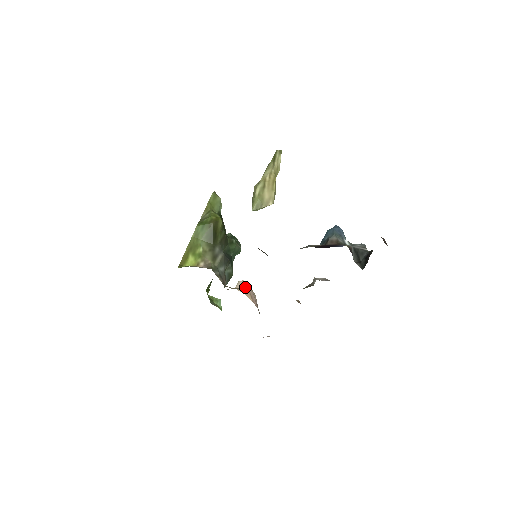
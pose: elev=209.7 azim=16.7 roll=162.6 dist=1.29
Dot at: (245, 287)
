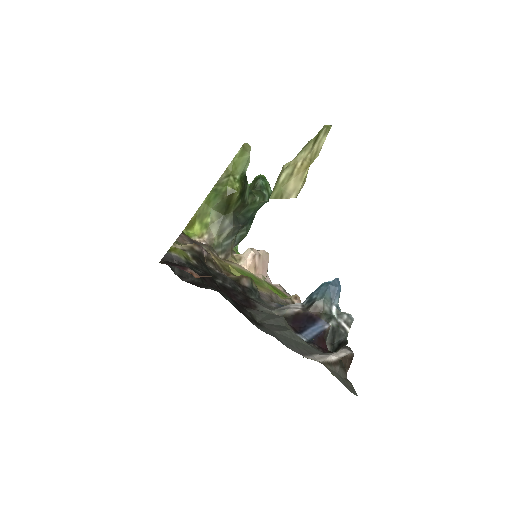
Dot at: (251, 259)
